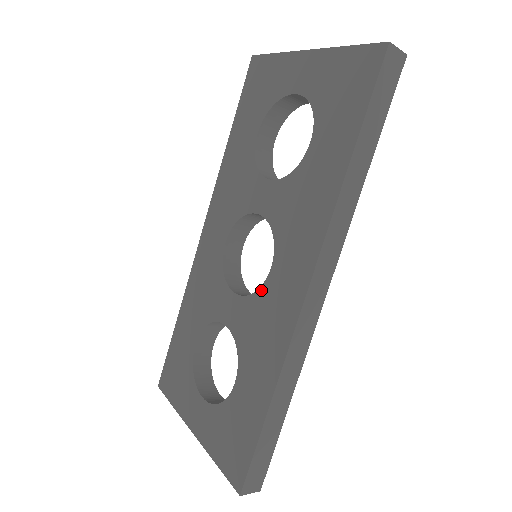
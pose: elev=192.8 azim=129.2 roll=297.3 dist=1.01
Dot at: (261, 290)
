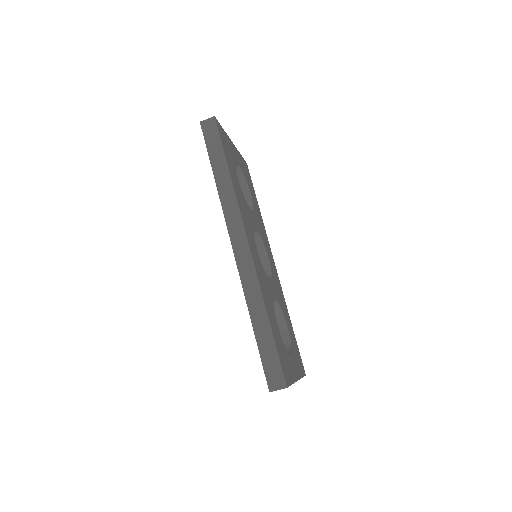
Dot at: occluded
